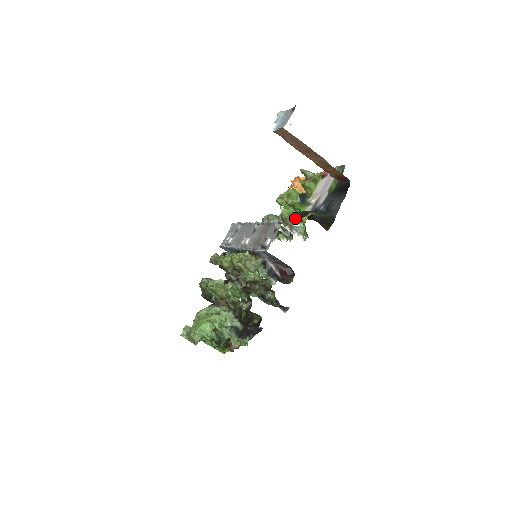
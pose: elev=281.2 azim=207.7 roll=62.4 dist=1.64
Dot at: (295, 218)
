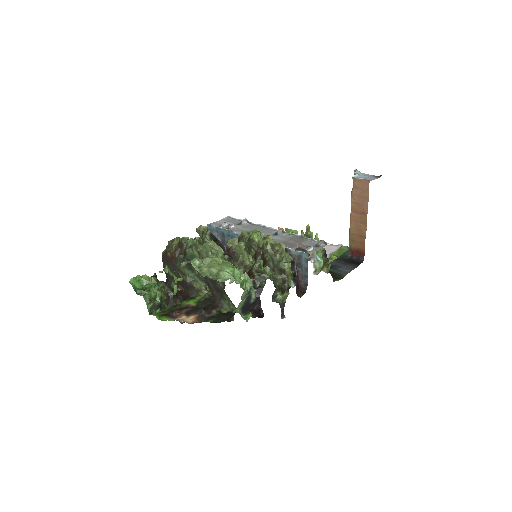
Dot at: (320, 251)
